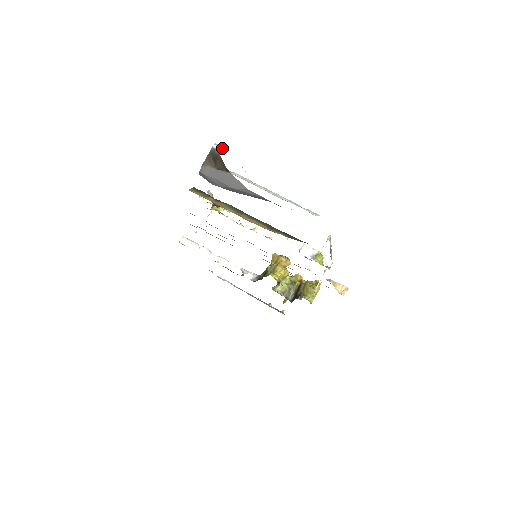
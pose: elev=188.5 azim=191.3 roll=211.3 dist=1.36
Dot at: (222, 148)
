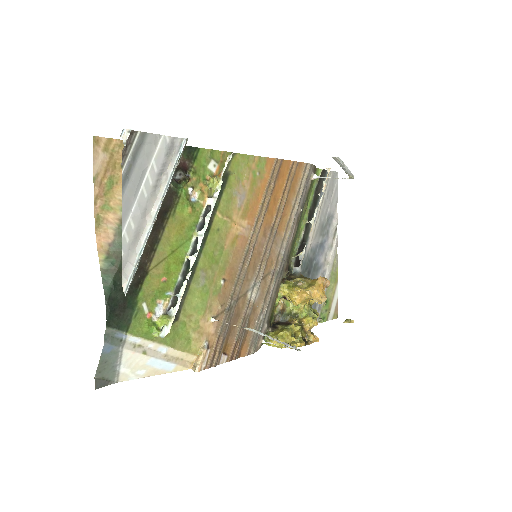
Dot at: (123, 140)
